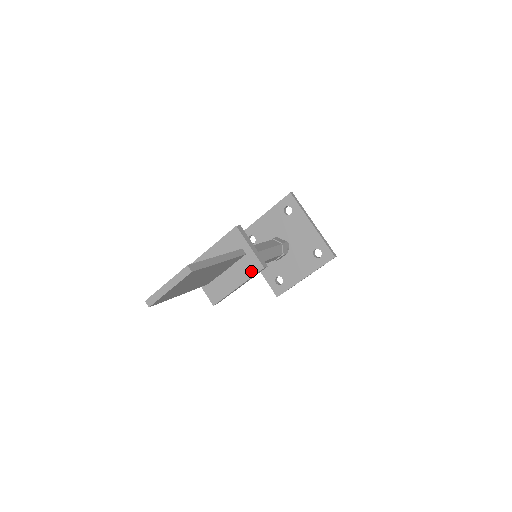
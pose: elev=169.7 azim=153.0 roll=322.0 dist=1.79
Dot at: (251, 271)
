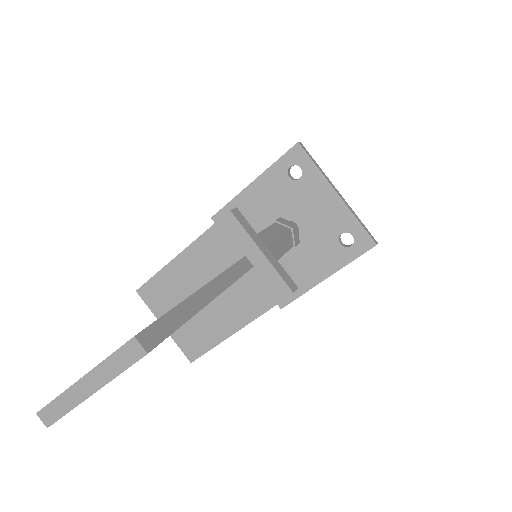
Dot at: (265, 299)
